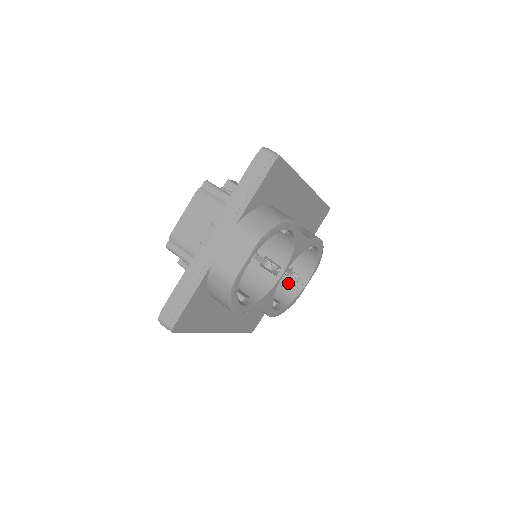
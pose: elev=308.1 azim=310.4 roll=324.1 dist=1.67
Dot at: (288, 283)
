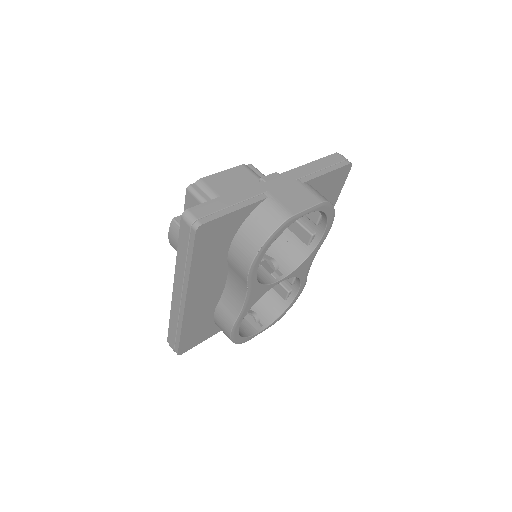
Dot at: (242, 322)
